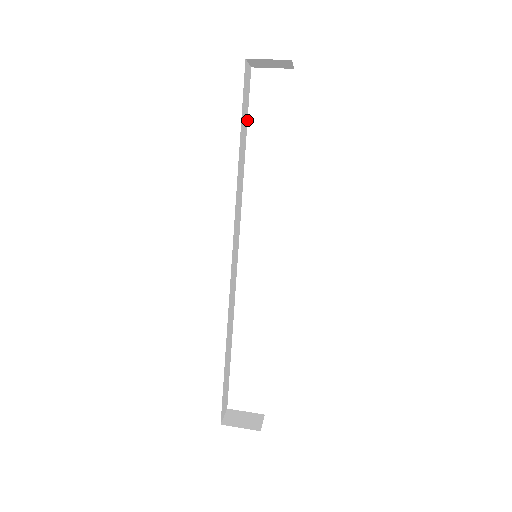
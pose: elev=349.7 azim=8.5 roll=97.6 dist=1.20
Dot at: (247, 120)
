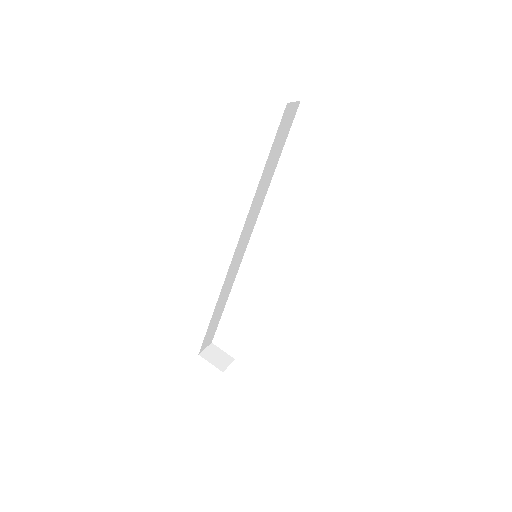
Dot at: occluded
